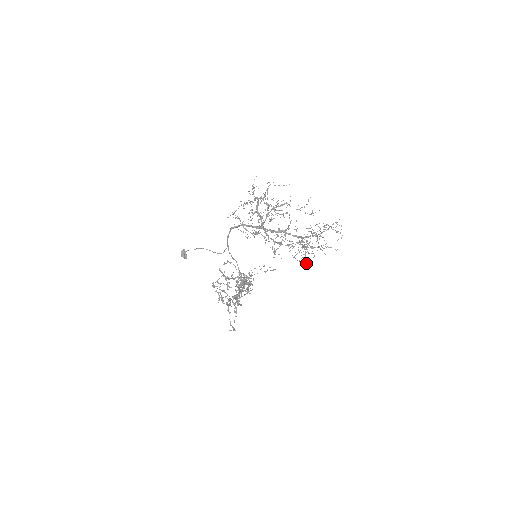
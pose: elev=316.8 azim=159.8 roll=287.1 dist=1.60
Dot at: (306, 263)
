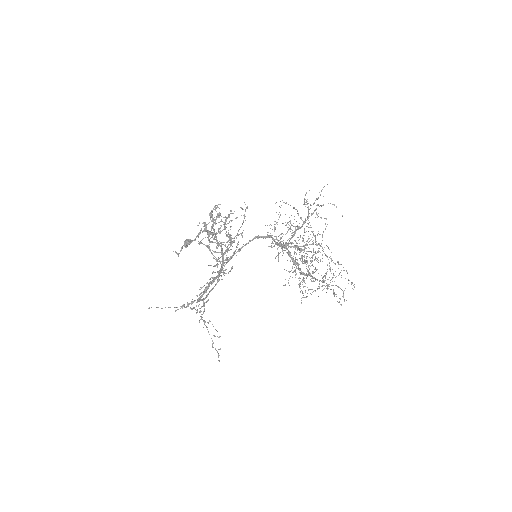
Dot at: occluded
